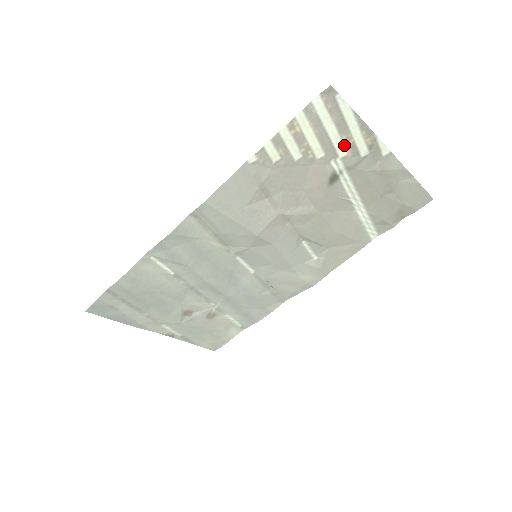
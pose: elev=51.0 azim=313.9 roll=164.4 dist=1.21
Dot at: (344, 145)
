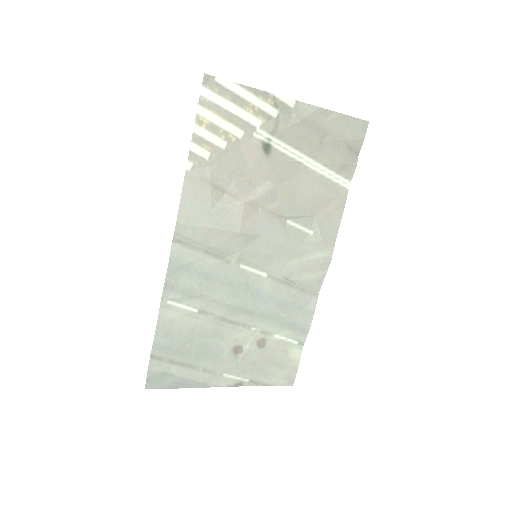
Dot at: (253, 115)
